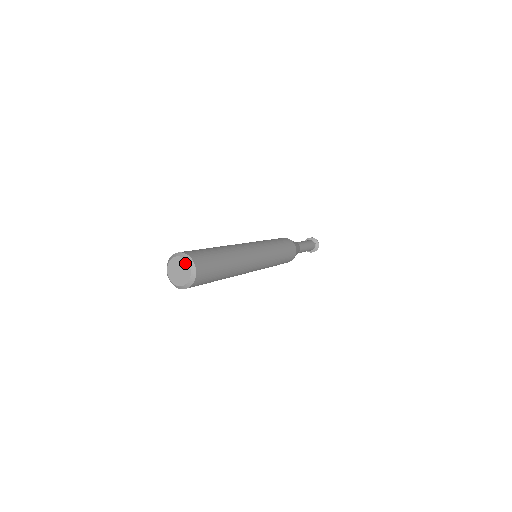
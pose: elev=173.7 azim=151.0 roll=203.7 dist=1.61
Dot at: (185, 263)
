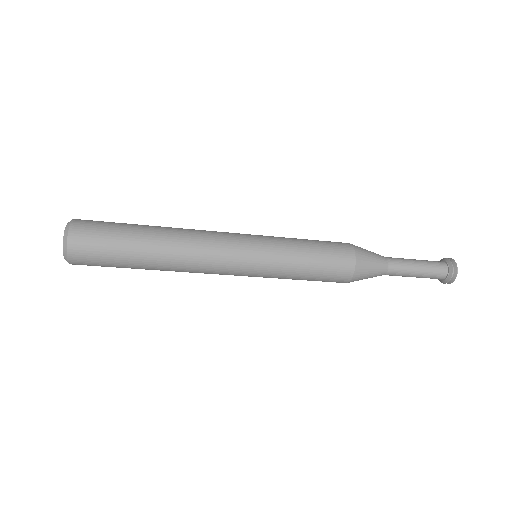
Dot at: occluded
